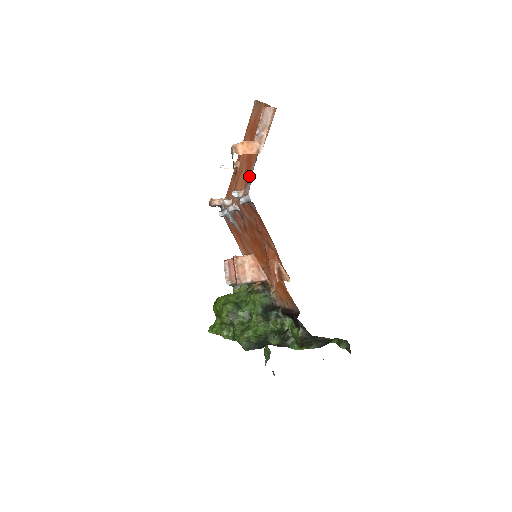
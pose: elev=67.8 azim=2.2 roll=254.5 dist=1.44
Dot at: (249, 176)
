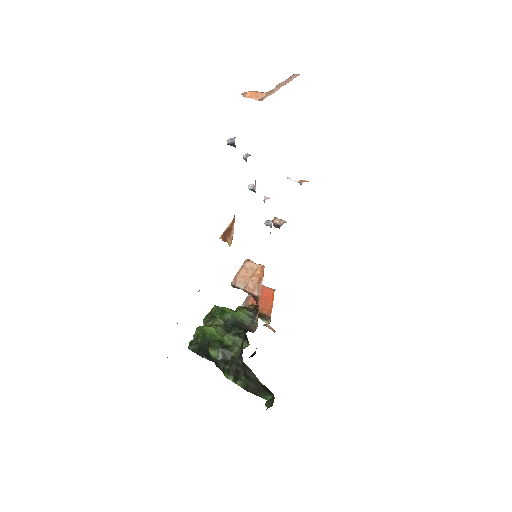
Dot at: occluded
